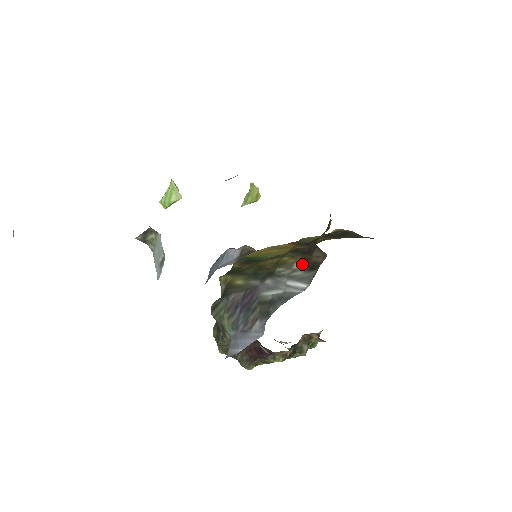
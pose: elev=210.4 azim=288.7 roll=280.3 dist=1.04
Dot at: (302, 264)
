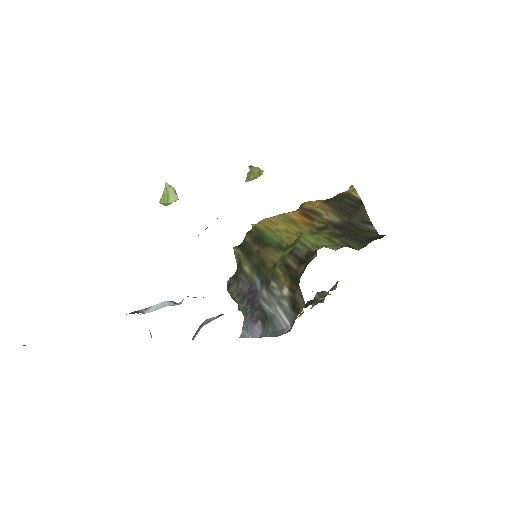
Dot at: (288, 294)
